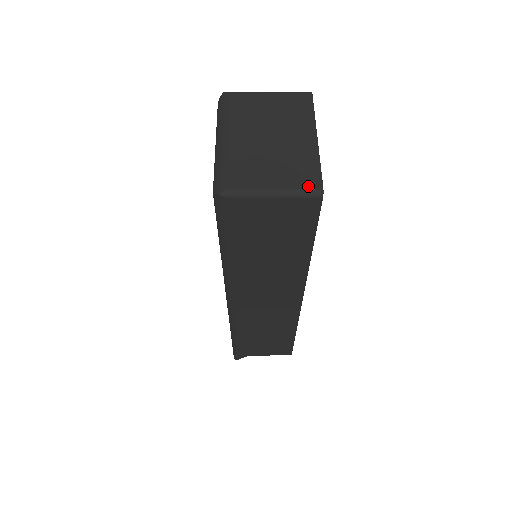
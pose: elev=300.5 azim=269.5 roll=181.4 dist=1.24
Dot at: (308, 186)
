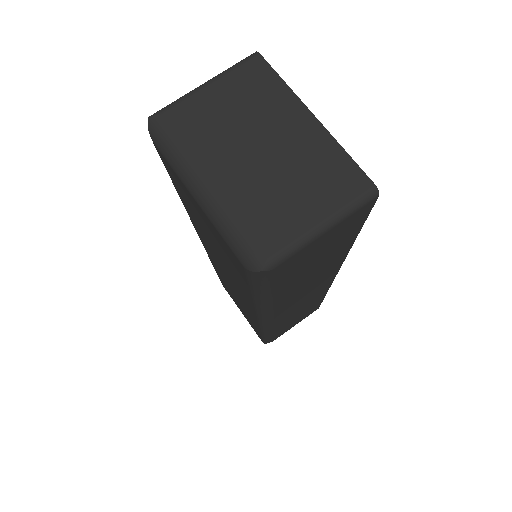
Dot at: (356, 193)
